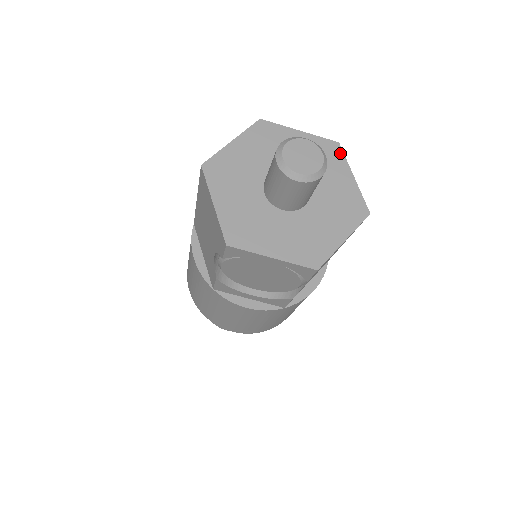
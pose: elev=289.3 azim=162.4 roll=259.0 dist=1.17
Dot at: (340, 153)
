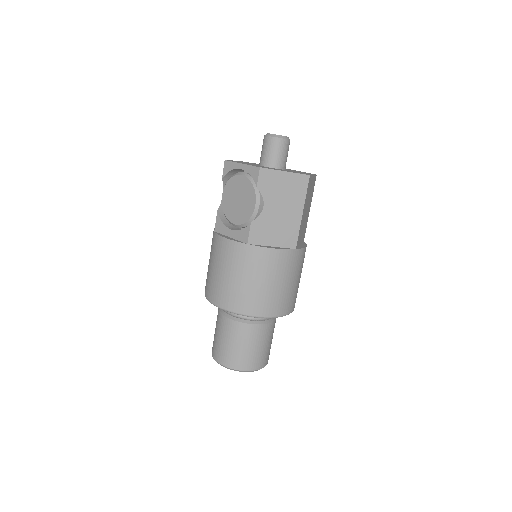
Dot at: (314, 174)
